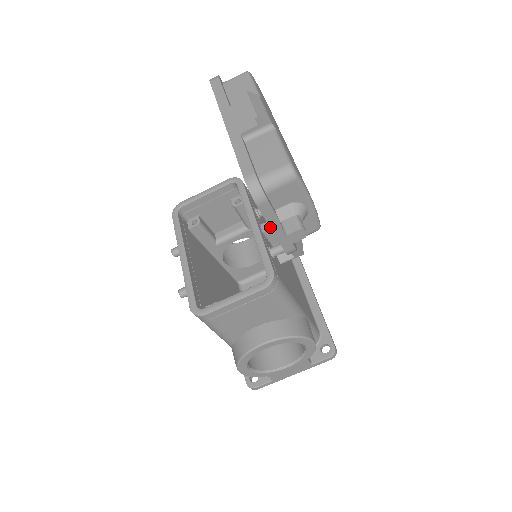
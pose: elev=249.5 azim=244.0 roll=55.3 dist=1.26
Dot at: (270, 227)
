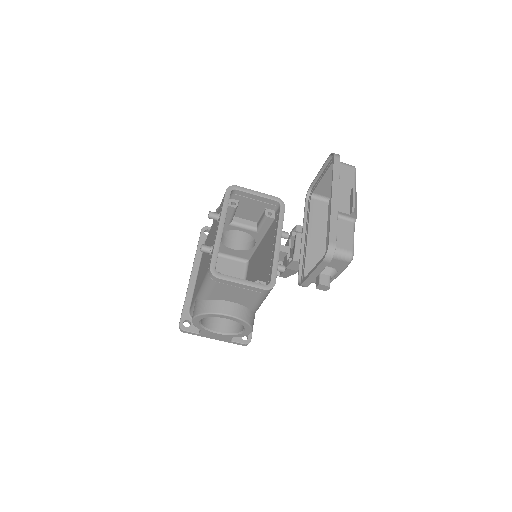
Dot at: (313, 271)
